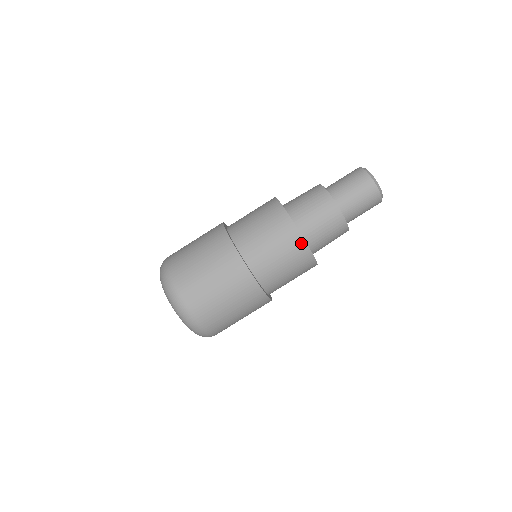
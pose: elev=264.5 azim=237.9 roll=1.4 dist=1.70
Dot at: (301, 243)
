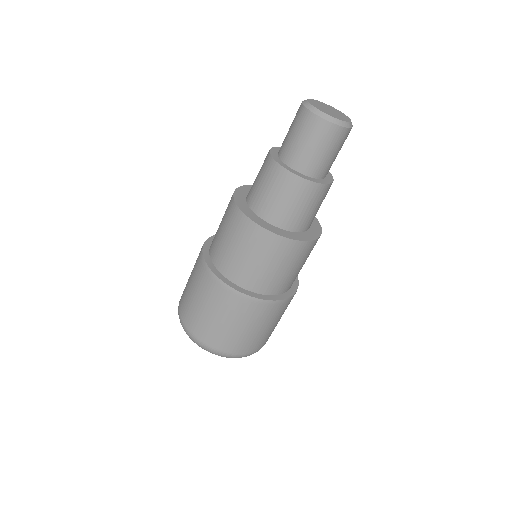
Dot at: (247, 223)
